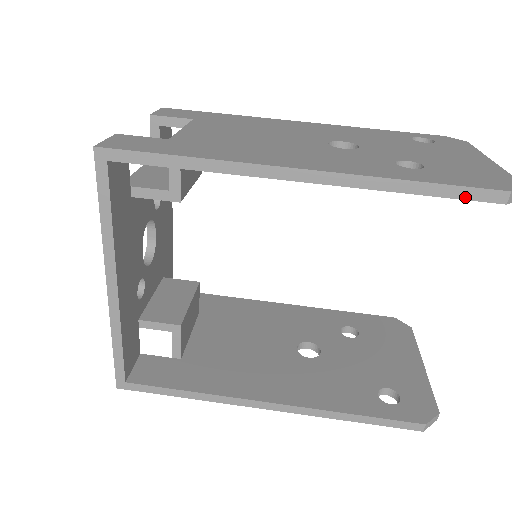
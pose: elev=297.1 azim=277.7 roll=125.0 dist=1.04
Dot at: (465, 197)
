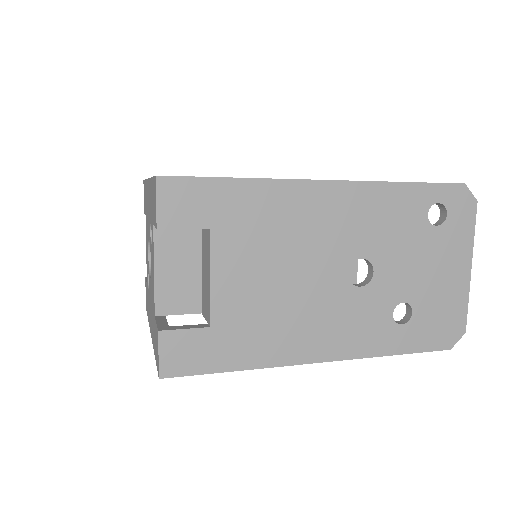
Dot at: occluded
